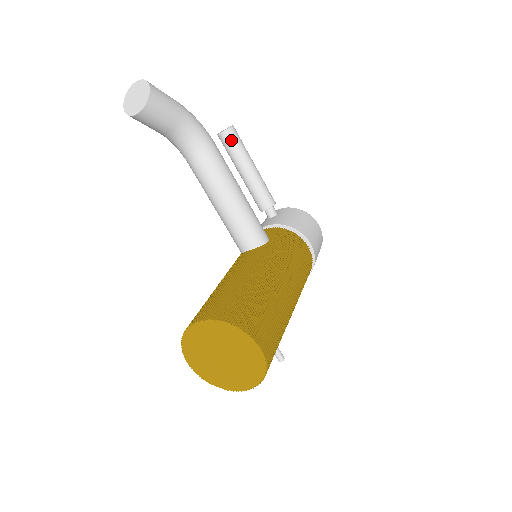
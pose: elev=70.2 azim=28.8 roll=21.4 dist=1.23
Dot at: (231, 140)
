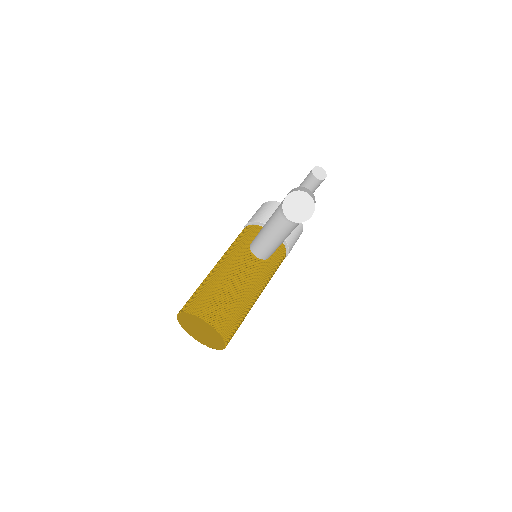
Dot at: (315, 185)
